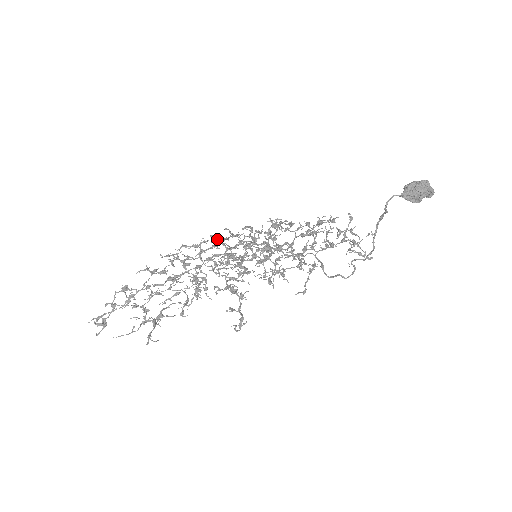
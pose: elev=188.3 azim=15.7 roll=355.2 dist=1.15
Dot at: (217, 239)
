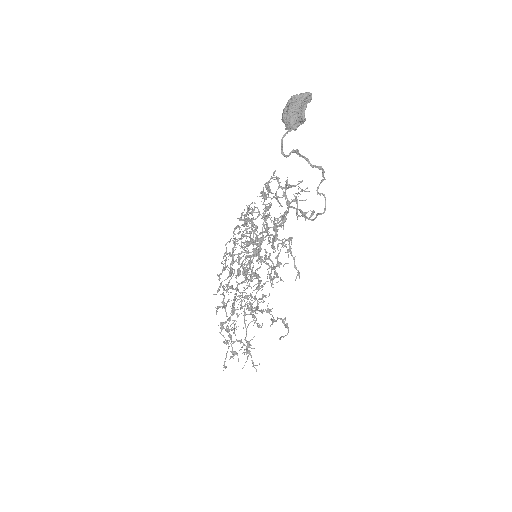
Dot at: occluded
